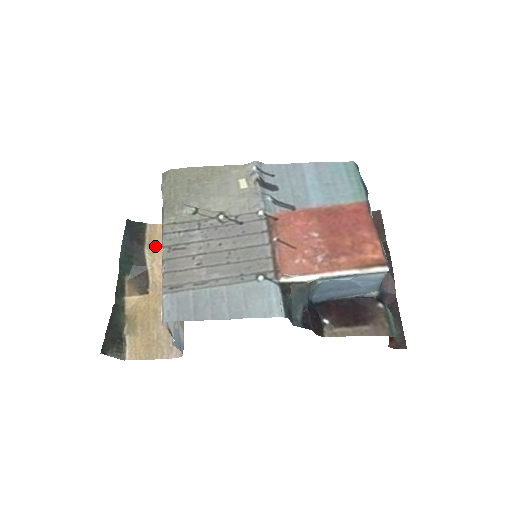
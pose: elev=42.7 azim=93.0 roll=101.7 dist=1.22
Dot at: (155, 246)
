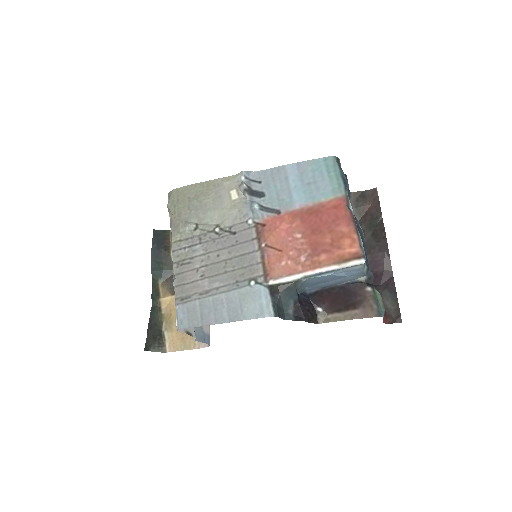
Dot at: occluded
